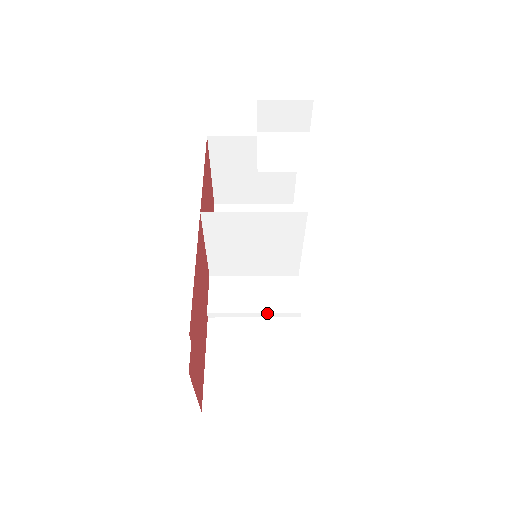
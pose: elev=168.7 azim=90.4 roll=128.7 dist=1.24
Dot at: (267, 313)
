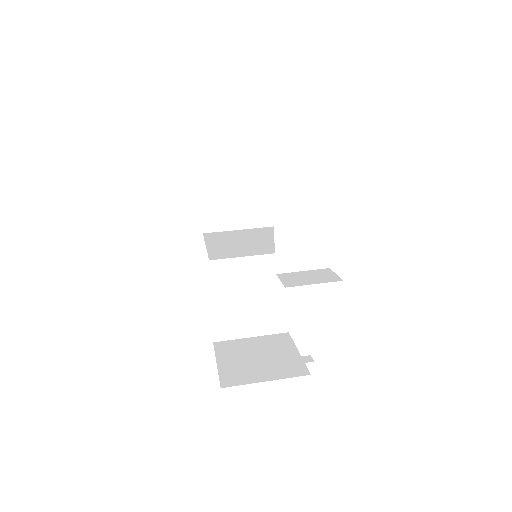
Dot at: occluded
